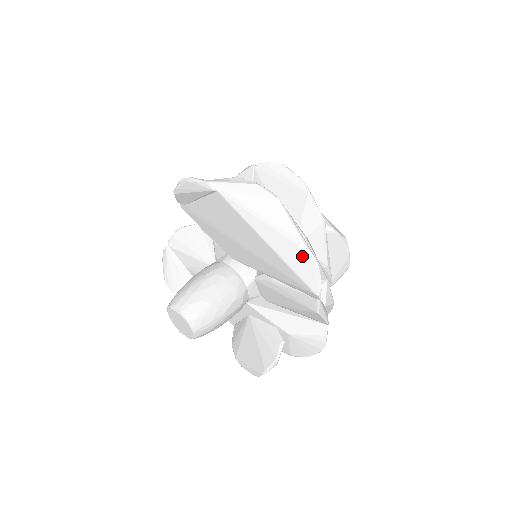
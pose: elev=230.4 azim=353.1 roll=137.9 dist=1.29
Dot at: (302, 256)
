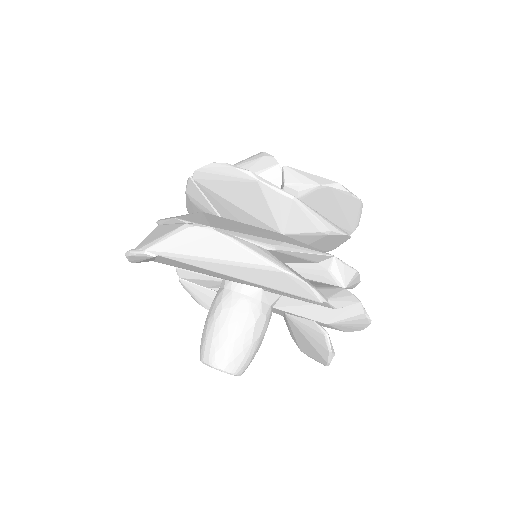
Dot at: (278, 277)
